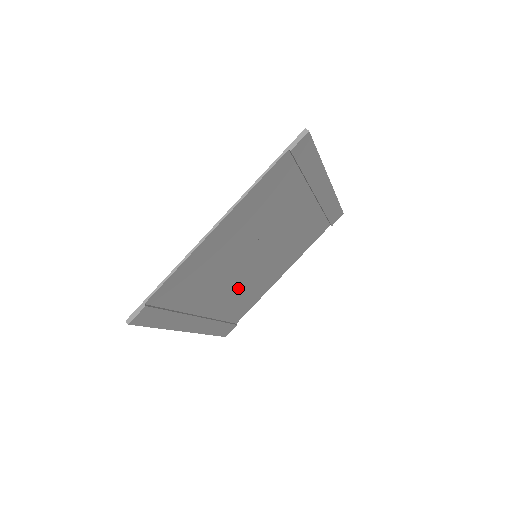
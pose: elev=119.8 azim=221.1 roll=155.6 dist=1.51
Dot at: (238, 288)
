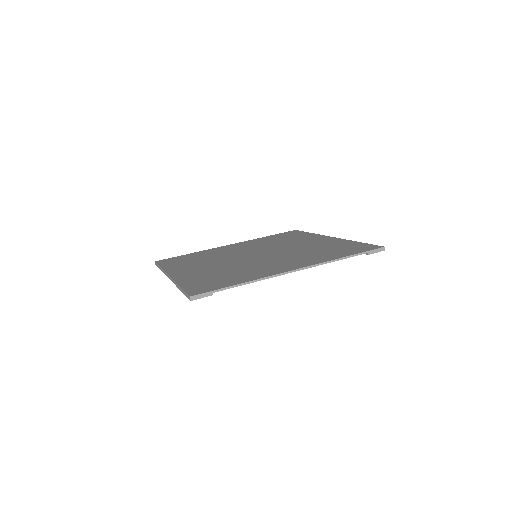
Dot at: occluded
